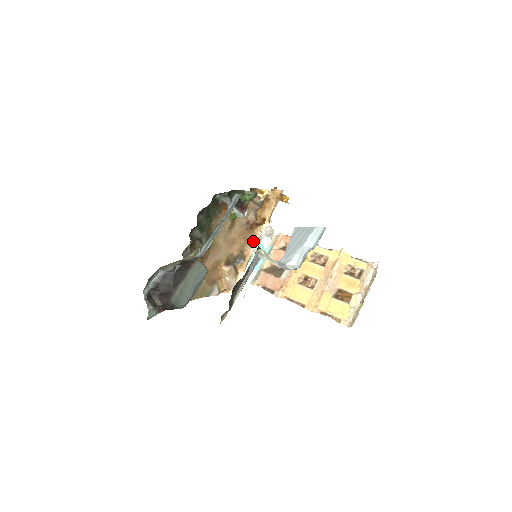
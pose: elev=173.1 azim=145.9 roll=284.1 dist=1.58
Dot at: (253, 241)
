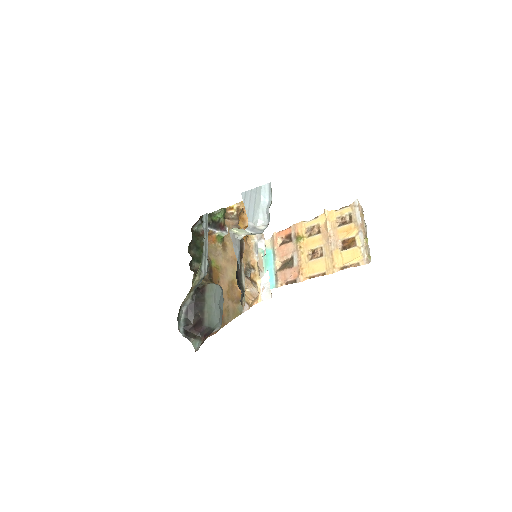
Dot at: (252, 251)
